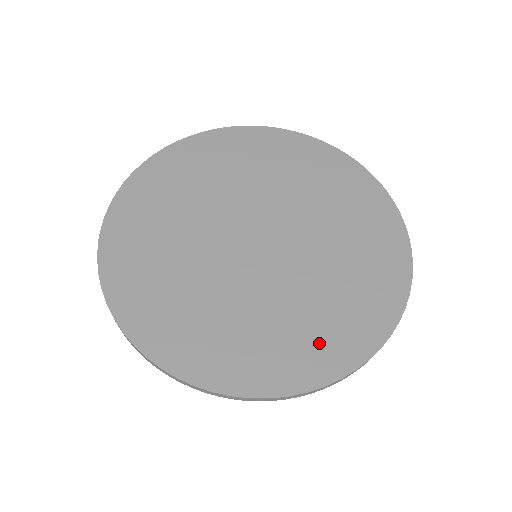
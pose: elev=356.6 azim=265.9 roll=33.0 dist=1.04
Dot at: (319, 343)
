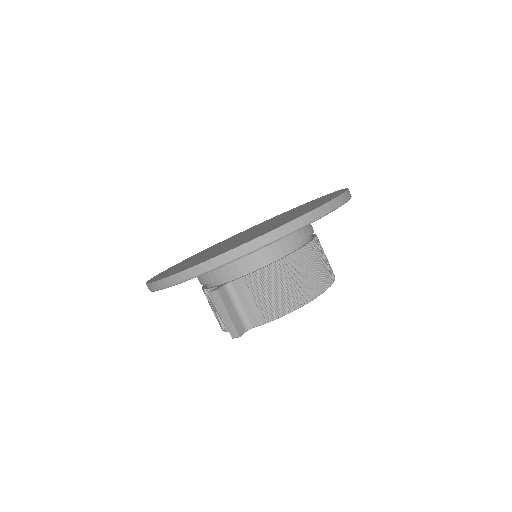
Dot at: (229, 248)
